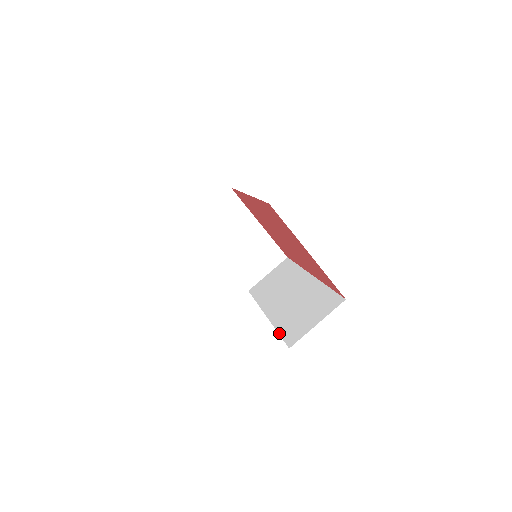
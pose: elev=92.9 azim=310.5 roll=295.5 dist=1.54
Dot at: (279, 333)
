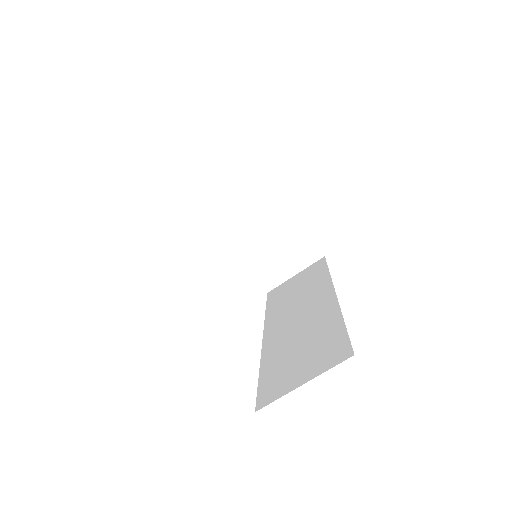
Dot at: (259, 377)
